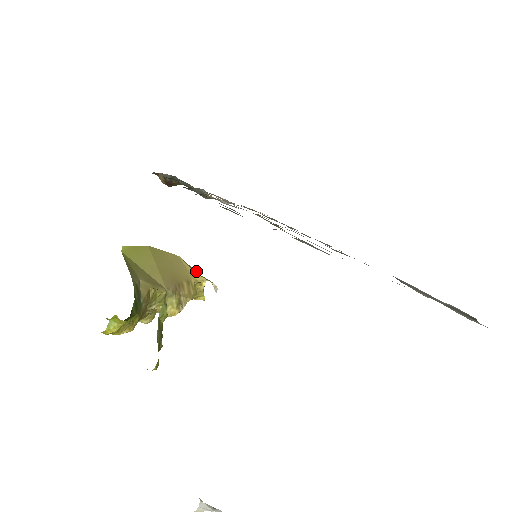
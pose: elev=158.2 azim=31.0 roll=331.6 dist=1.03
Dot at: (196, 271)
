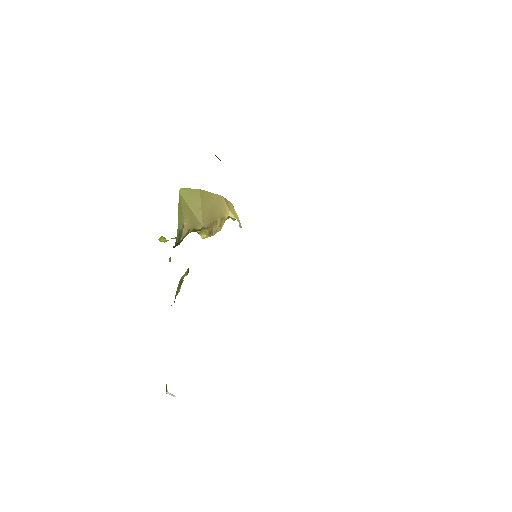
Dot at: occluded
